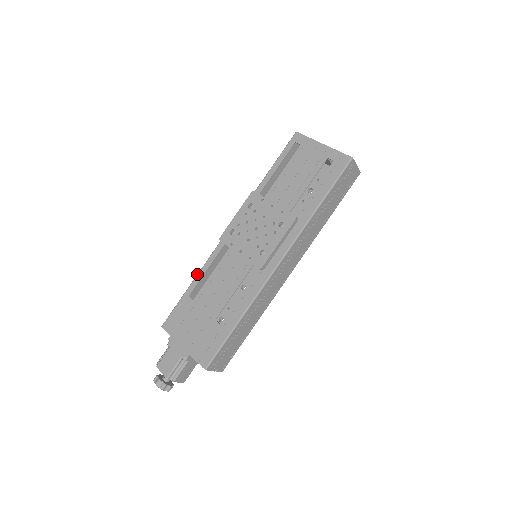
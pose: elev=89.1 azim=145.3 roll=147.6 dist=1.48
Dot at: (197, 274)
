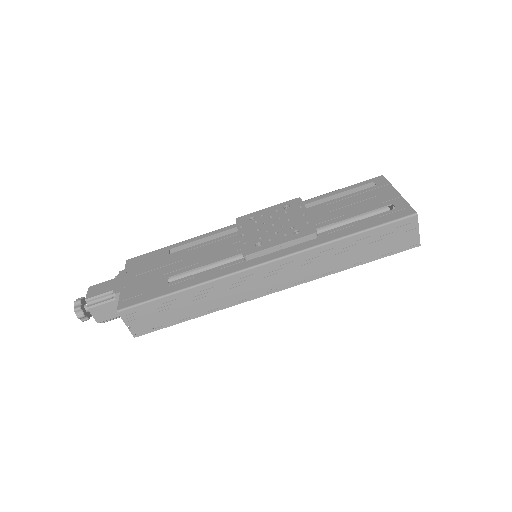
Dot at: (194, 237)
